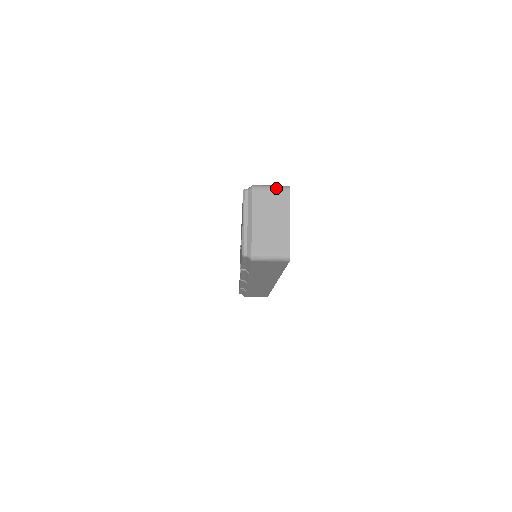
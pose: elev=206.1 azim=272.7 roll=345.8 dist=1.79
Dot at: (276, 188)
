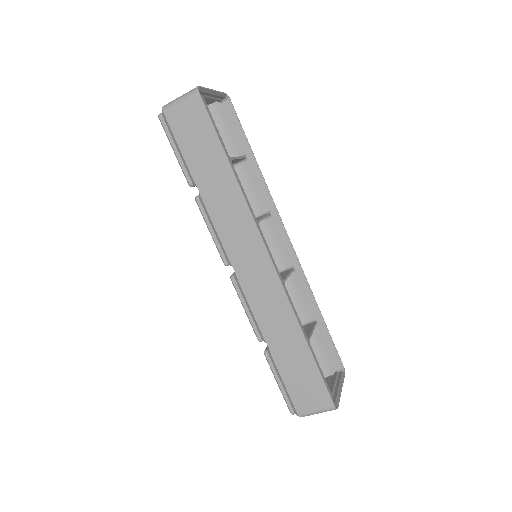
Dot at: occluded
